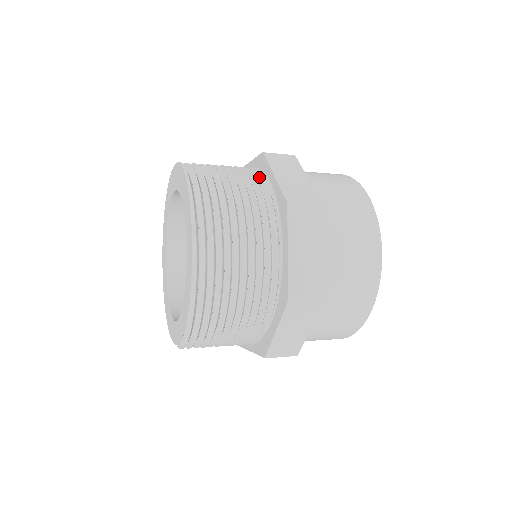
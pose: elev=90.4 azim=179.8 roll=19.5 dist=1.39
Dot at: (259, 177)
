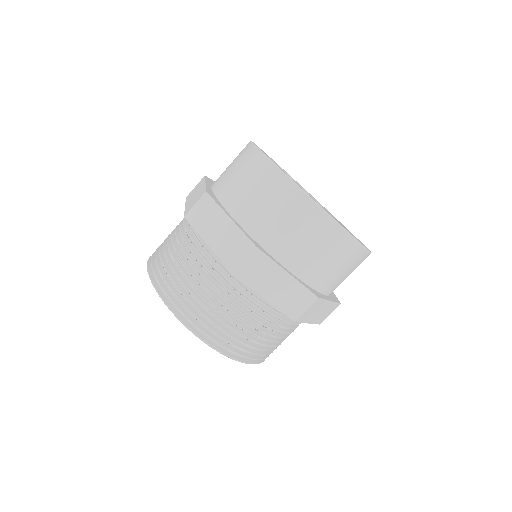
Dot at: occluded
